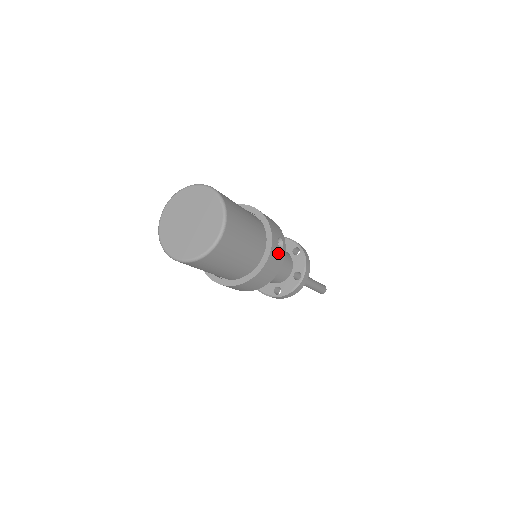
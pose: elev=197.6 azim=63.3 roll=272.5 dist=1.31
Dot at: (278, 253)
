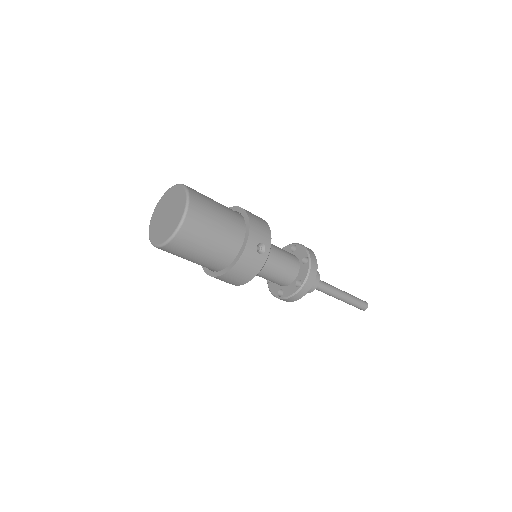
Dot at: (255, 257)
